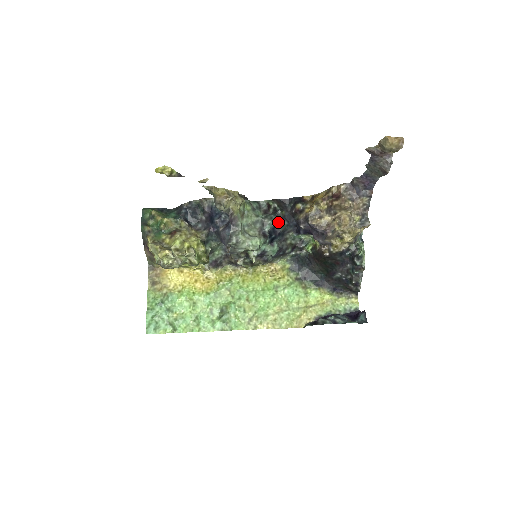
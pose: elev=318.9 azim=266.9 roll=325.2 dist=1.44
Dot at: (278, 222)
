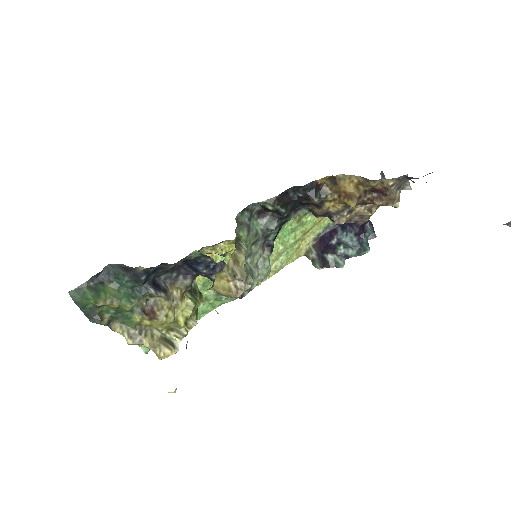
Dot at: (283, 222)
